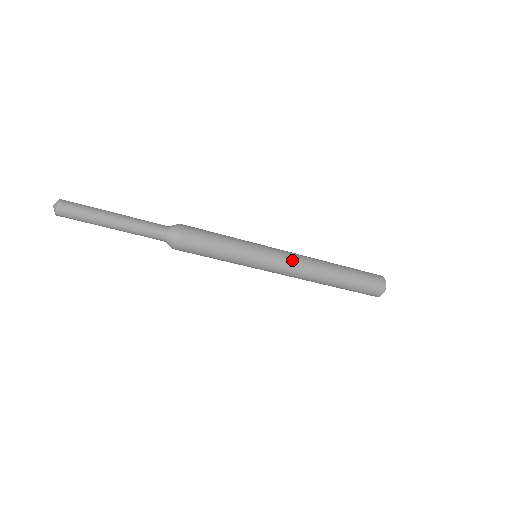
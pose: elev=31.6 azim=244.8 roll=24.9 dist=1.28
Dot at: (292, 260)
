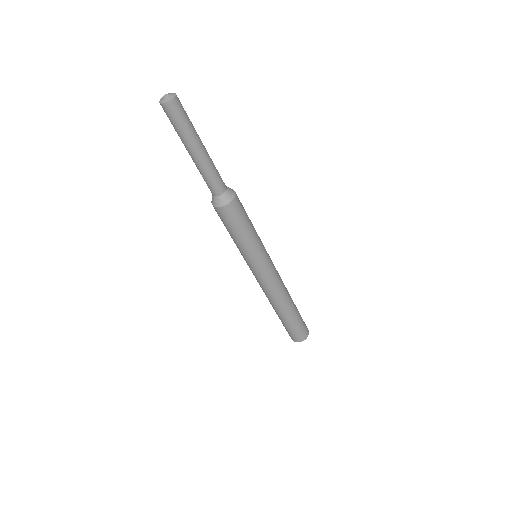
Dot at: (277, 271)
